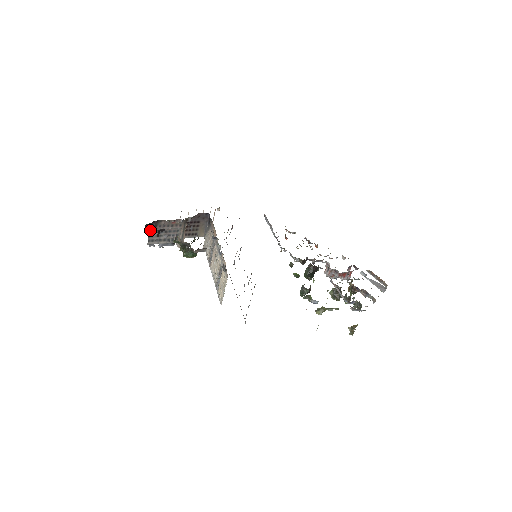
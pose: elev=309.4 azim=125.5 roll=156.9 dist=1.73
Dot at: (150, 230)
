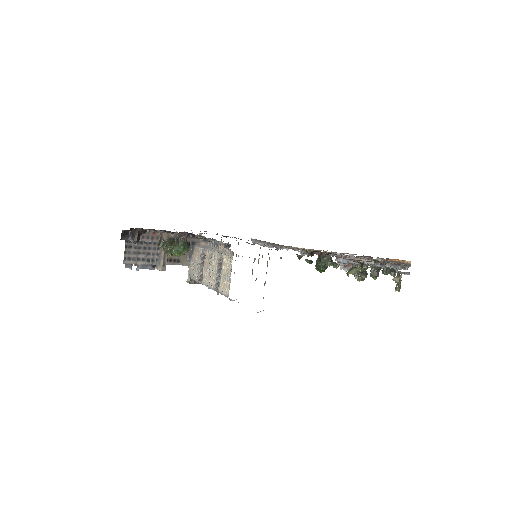
Dot at: (126, 244)
